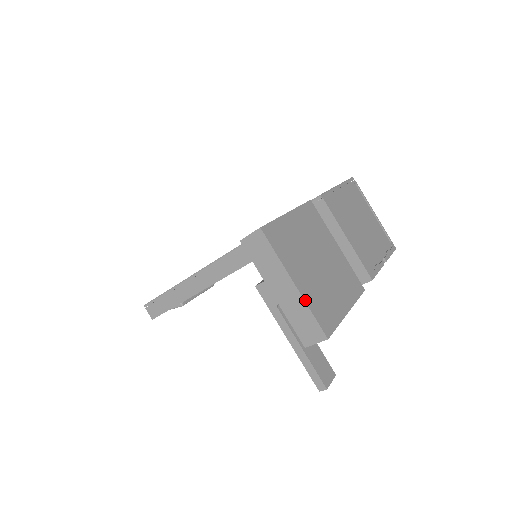
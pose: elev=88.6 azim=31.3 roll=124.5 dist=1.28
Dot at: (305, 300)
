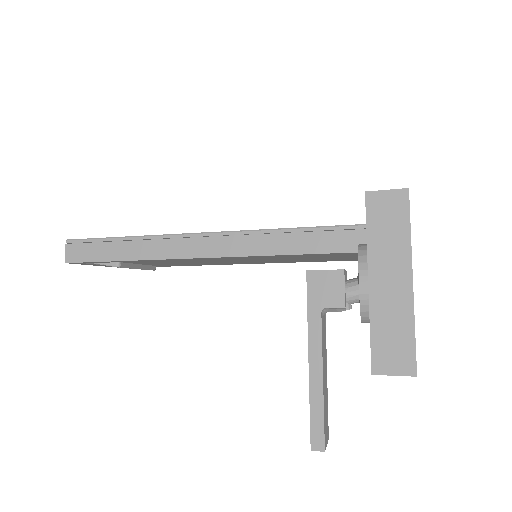
Dot at: occluded
